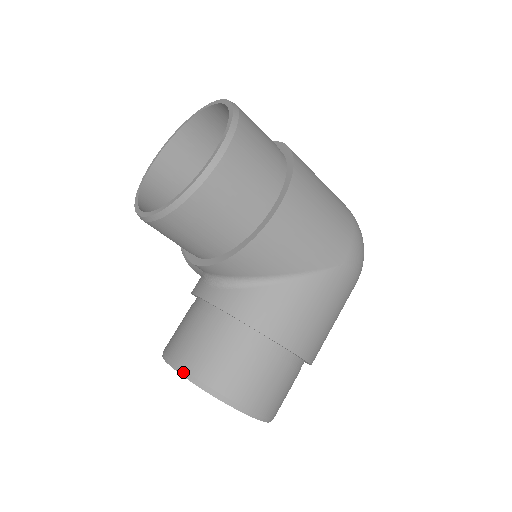
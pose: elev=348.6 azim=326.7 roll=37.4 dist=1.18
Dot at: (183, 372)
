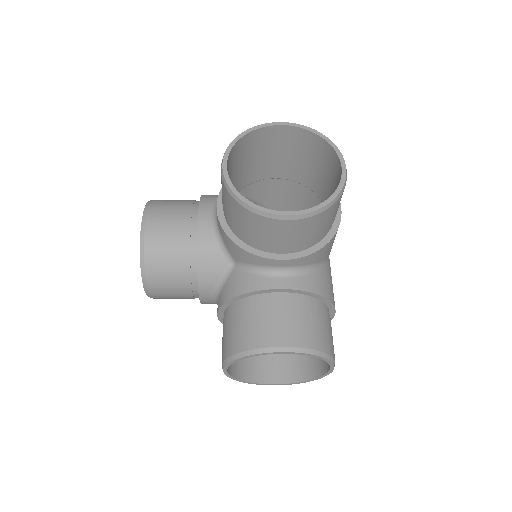
Dot at: (306, 350)
